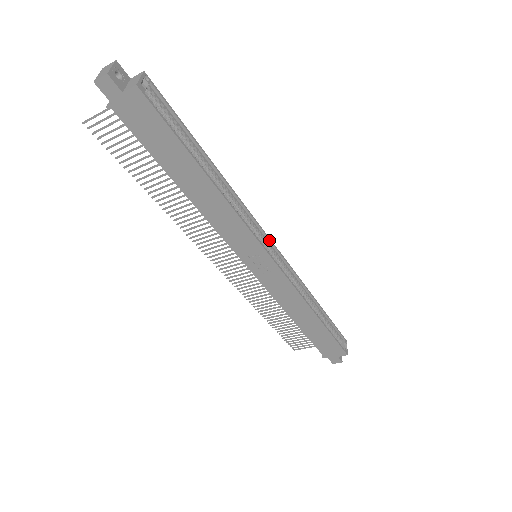
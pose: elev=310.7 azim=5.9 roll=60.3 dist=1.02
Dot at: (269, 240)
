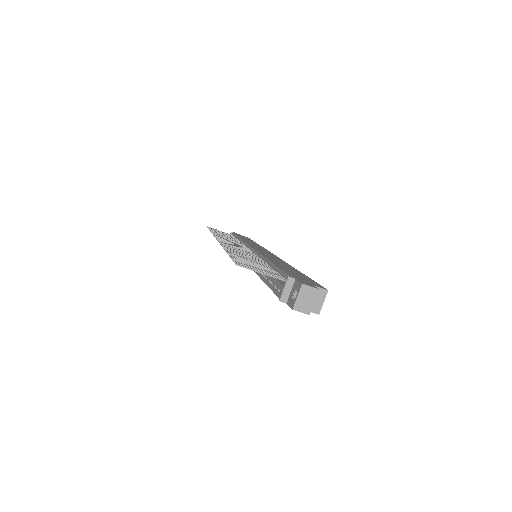
Dot at: occluded
